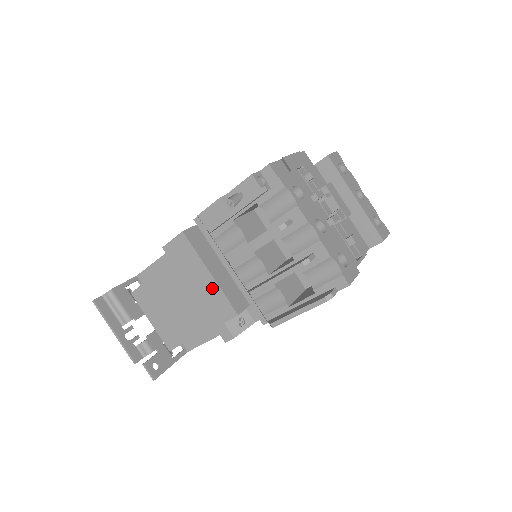
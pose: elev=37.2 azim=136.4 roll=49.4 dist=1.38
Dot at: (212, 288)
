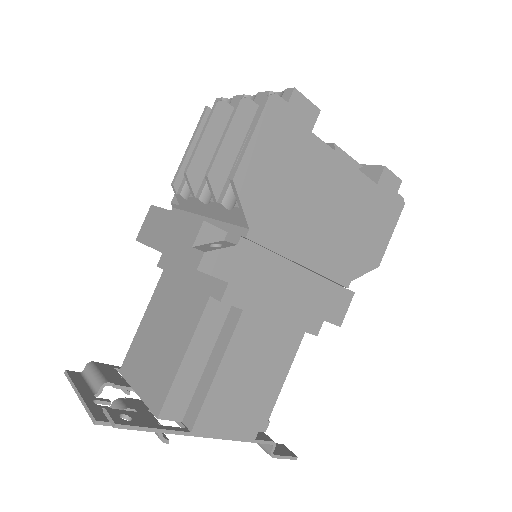
Dot at: (177, 224)
